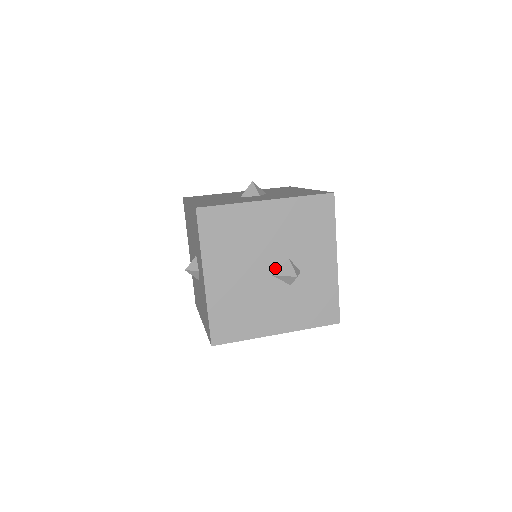
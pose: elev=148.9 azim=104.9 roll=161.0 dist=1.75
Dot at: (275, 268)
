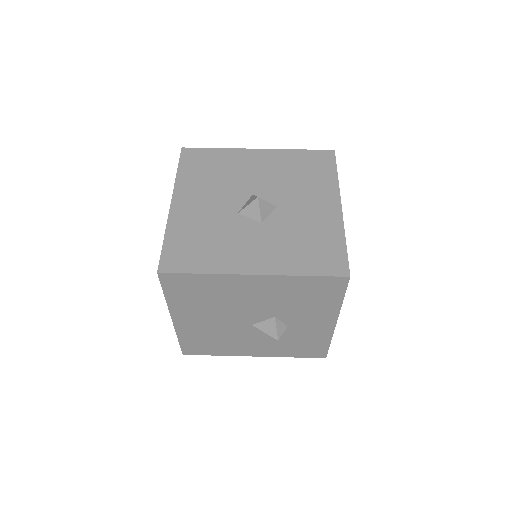
Dot at: (257, 321)
